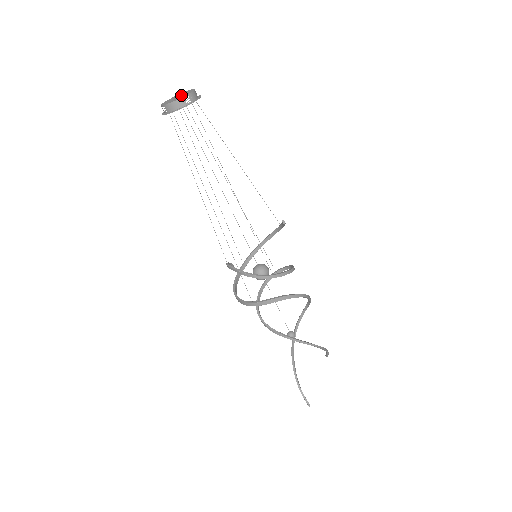
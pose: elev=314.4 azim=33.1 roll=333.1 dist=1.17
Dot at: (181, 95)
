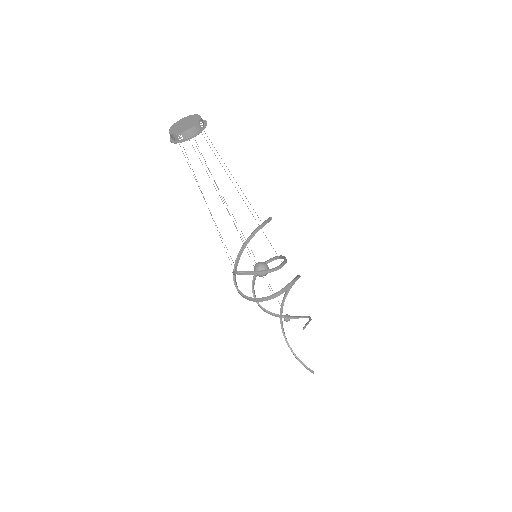
Dot at: (187, 122)
